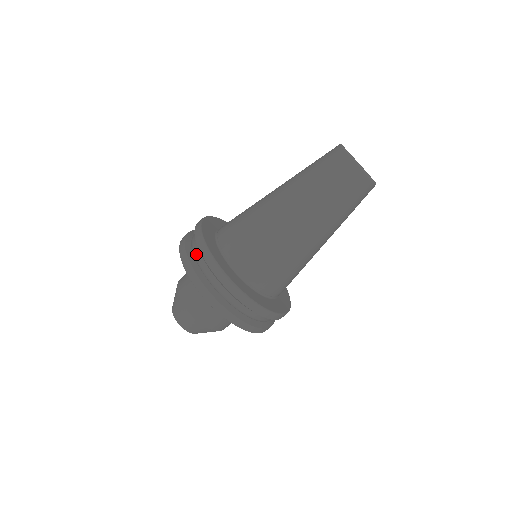
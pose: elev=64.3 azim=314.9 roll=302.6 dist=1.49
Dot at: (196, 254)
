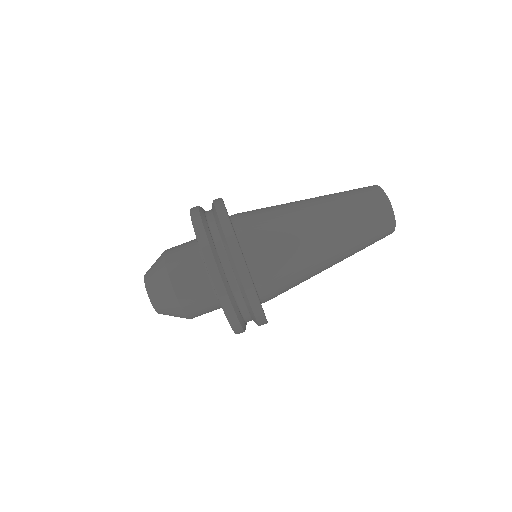
Dot at: (207, 212)
